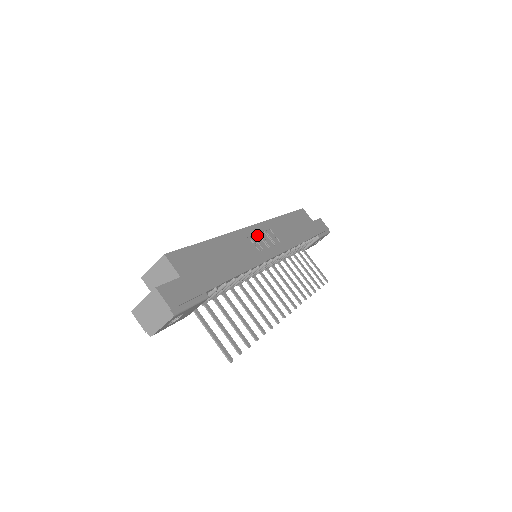
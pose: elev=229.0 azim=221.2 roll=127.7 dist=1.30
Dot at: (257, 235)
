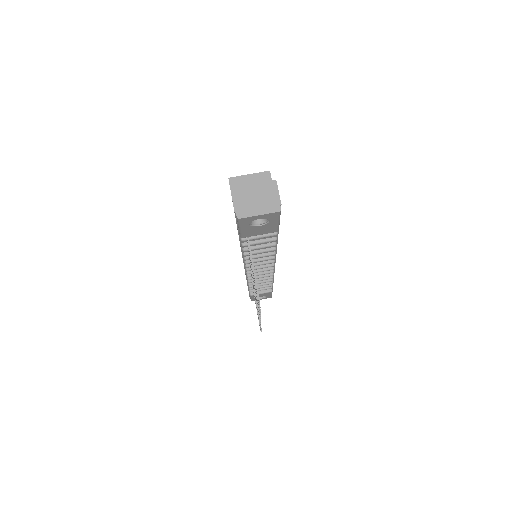
Dot at: occluded
